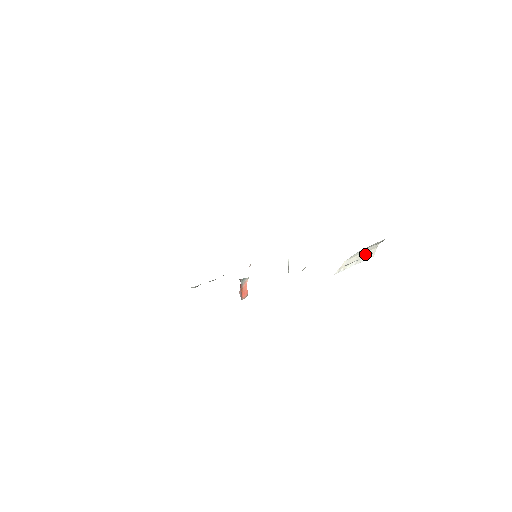
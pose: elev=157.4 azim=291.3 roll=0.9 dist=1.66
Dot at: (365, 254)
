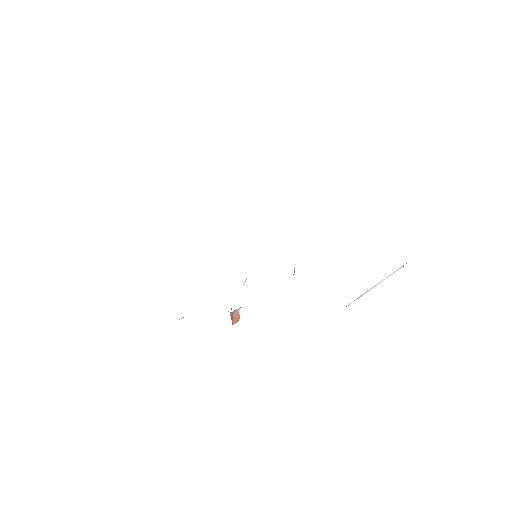
Dot at: (391, 274)
